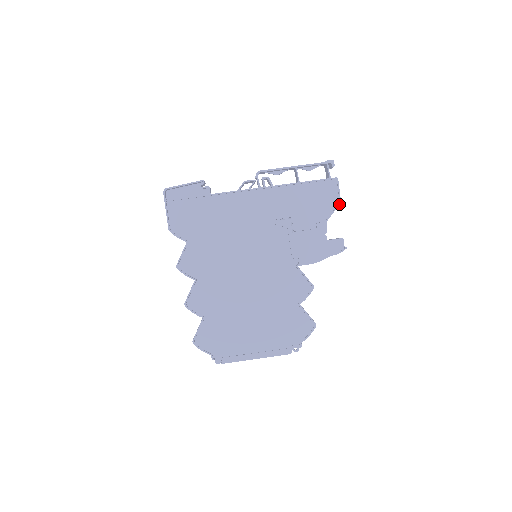
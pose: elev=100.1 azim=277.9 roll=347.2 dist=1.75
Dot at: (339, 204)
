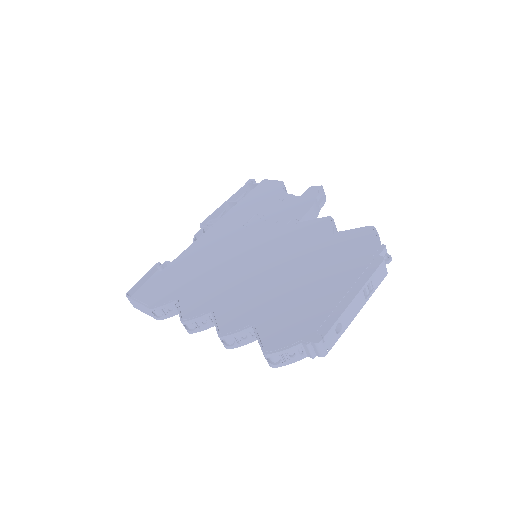
Dot at: (283, 183)
